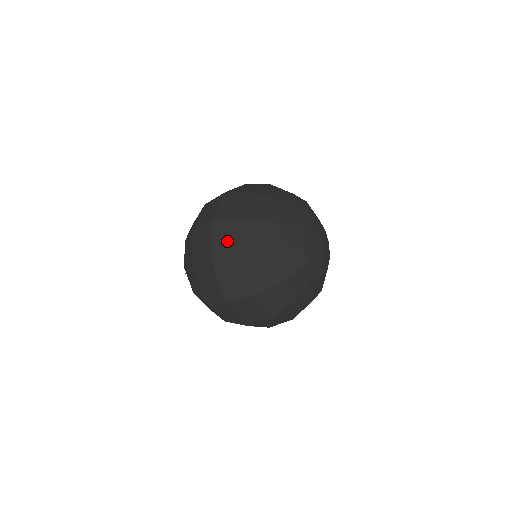
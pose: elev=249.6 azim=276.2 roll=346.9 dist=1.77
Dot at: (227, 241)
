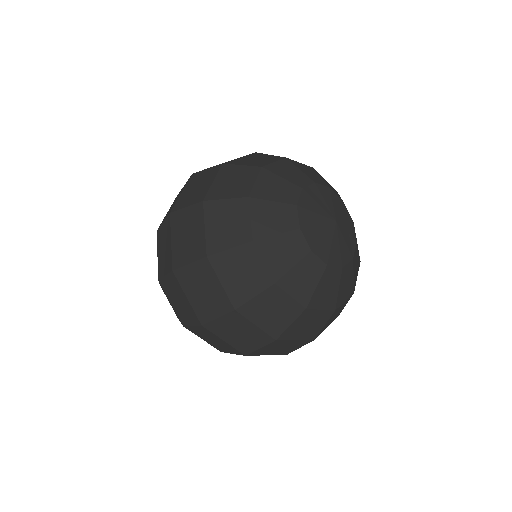
Dot at: (188, 236)
